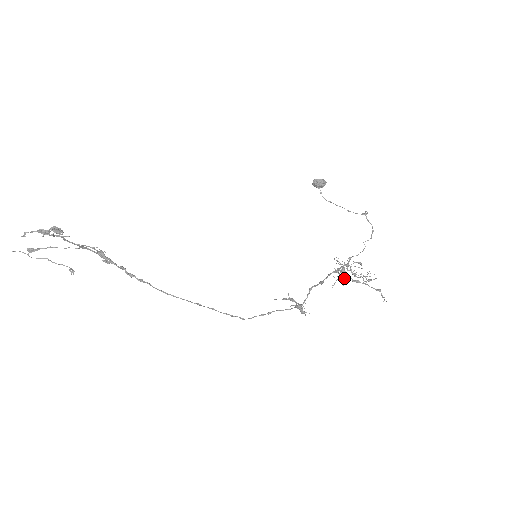
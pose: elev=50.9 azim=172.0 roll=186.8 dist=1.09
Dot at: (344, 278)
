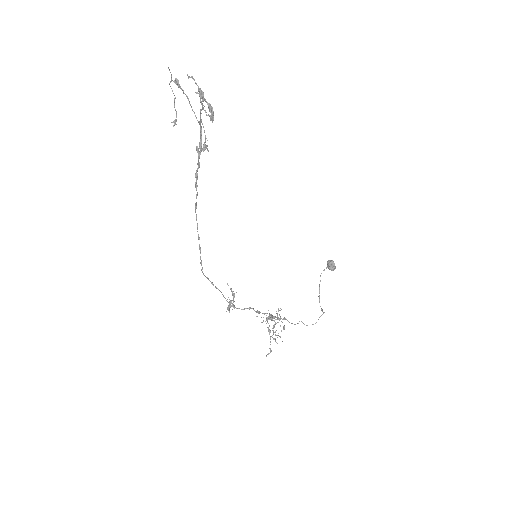
Dot at: (267, 321)
